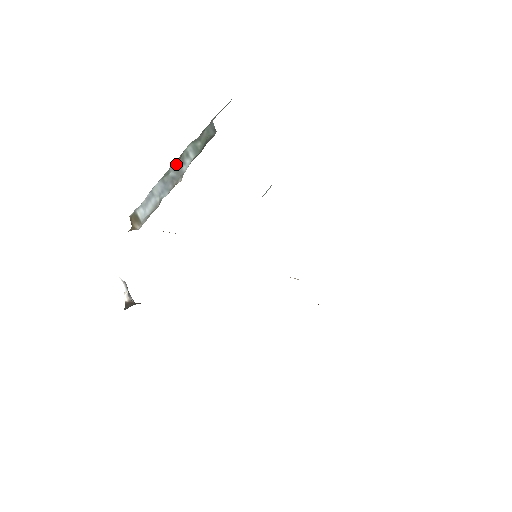
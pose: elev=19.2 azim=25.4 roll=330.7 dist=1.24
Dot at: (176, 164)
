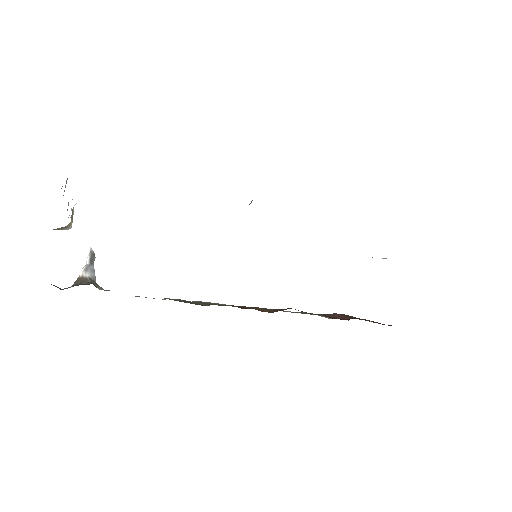
Dot at: occluded
